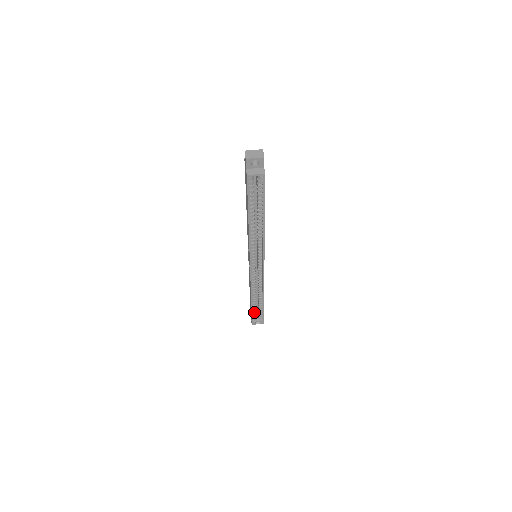
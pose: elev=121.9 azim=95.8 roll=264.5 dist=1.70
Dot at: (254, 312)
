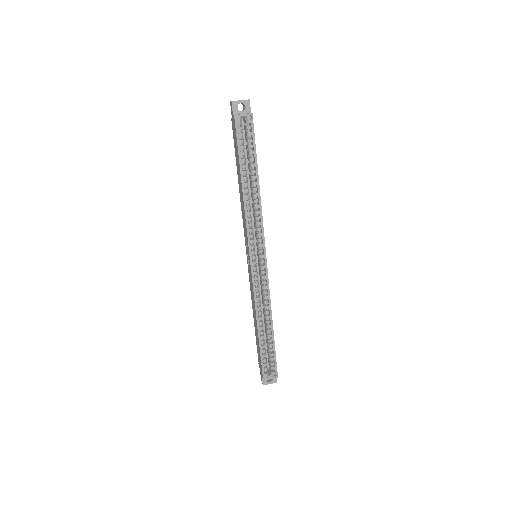
Dot at: (263, 355)
